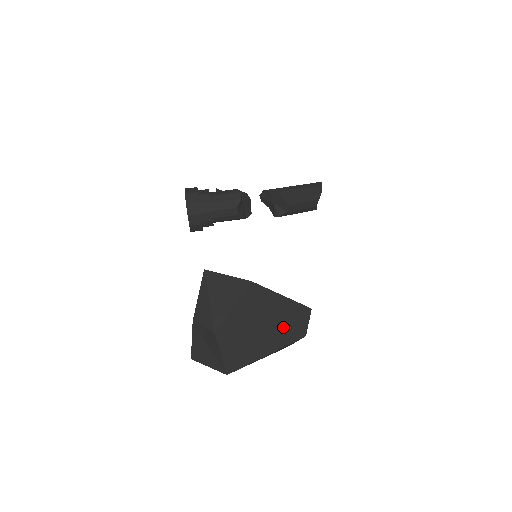
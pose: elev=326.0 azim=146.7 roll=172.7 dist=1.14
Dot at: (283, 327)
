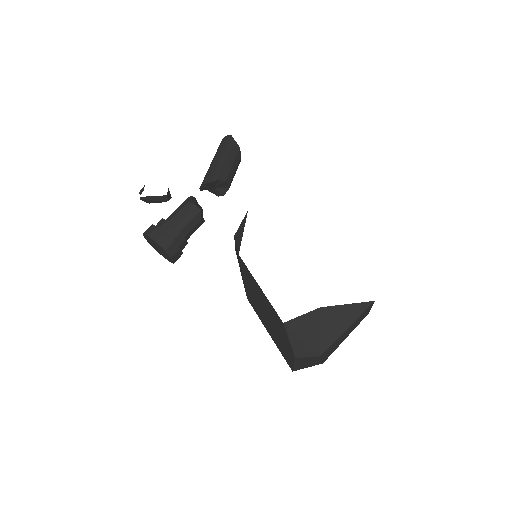
Dot at: (358, 320)
